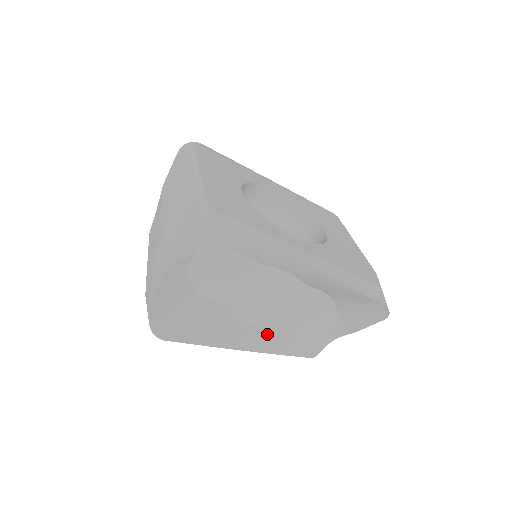
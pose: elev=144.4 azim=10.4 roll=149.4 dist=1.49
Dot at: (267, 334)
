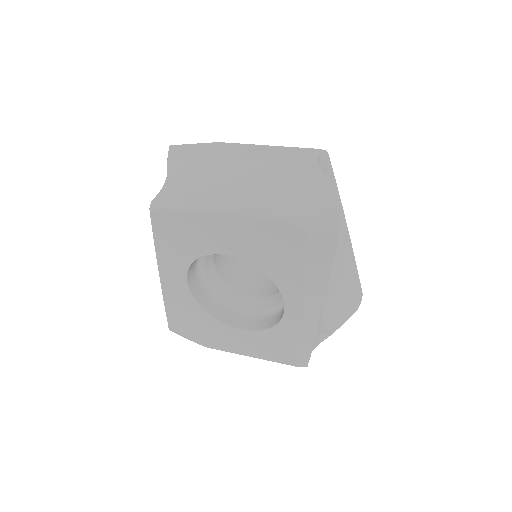
Dot at: occluded
